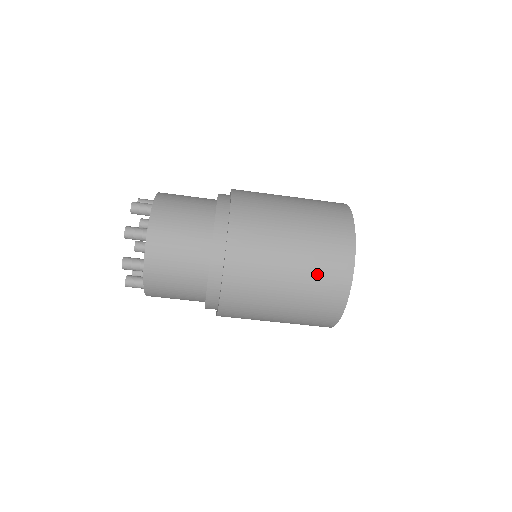
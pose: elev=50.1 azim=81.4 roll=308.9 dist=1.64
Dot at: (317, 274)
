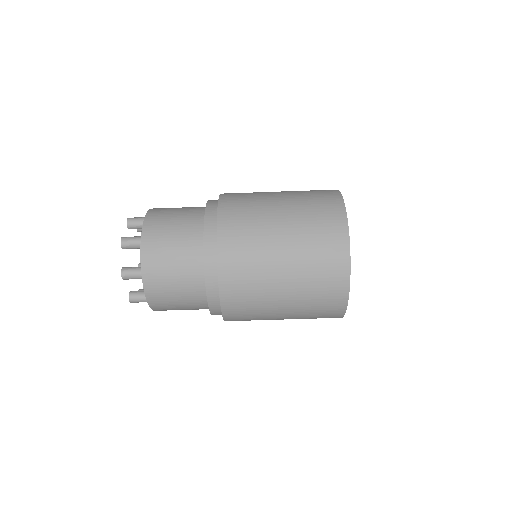
Dot at: (312, 248)
